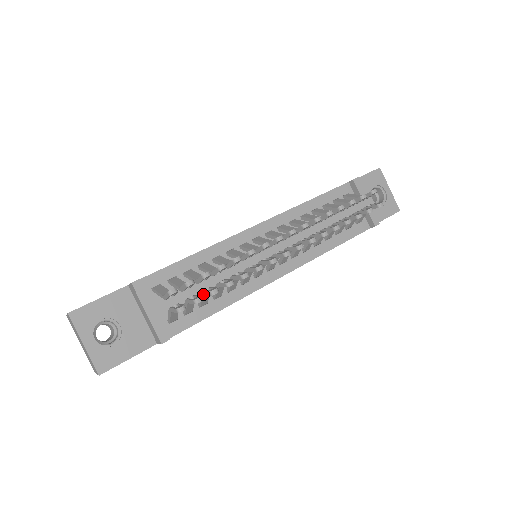
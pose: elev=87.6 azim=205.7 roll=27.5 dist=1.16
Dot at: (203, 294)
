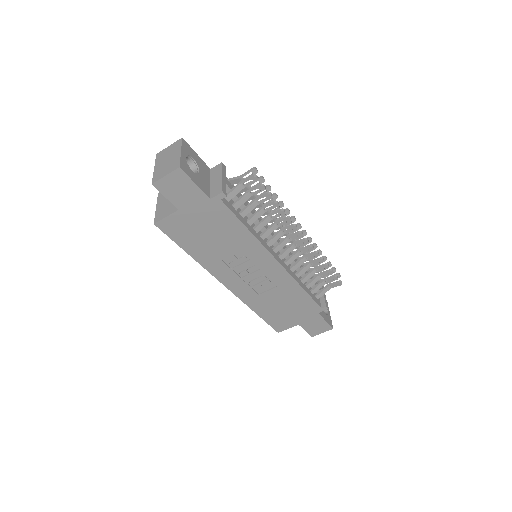
Dot at: (256, 199)
